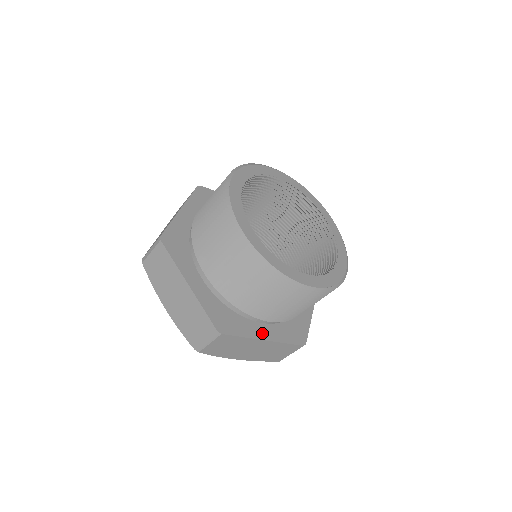
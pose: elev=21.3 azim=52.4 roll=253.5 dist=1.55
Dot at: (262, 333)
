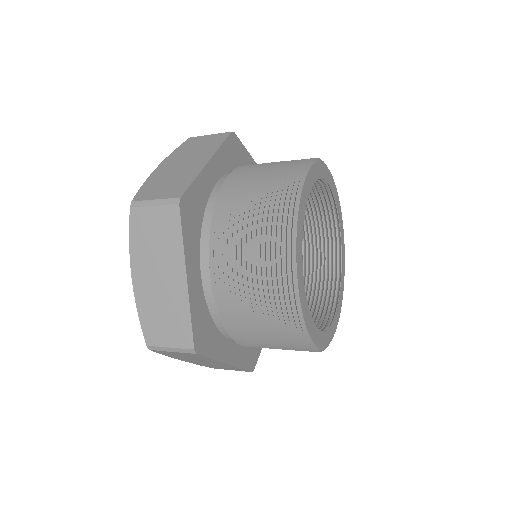
Dot at: (228, 354)
